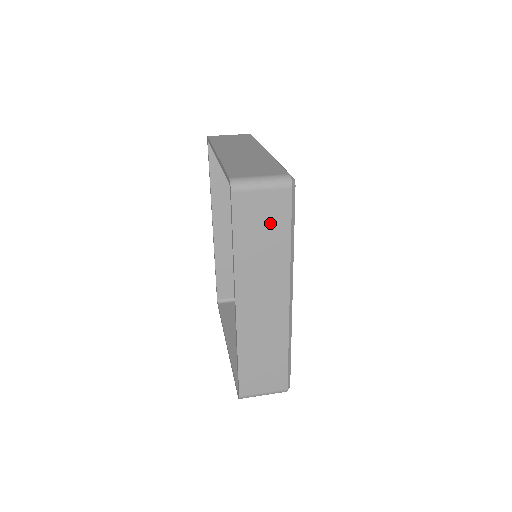
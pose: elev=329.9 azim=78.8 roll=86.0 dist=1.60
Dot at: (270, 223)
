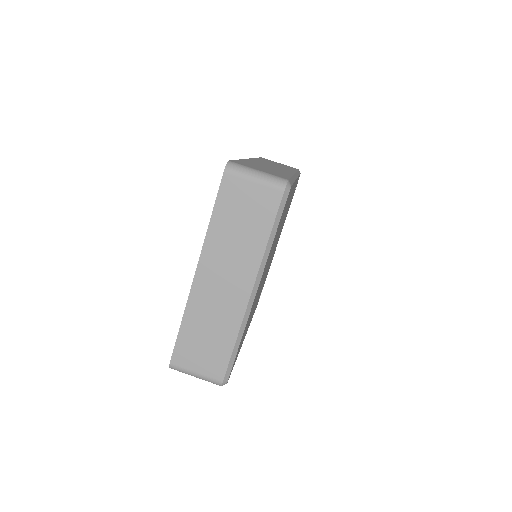
Dot at: occluded
